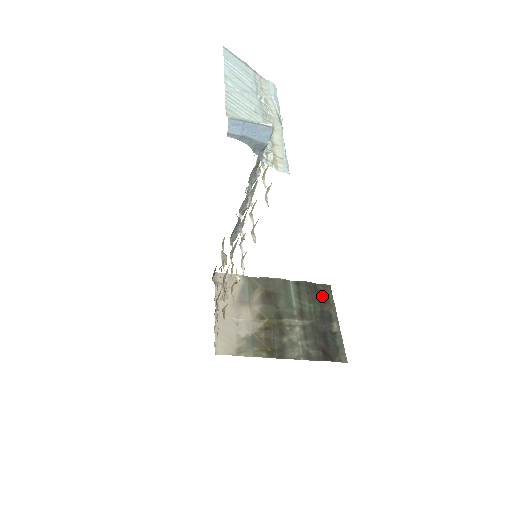
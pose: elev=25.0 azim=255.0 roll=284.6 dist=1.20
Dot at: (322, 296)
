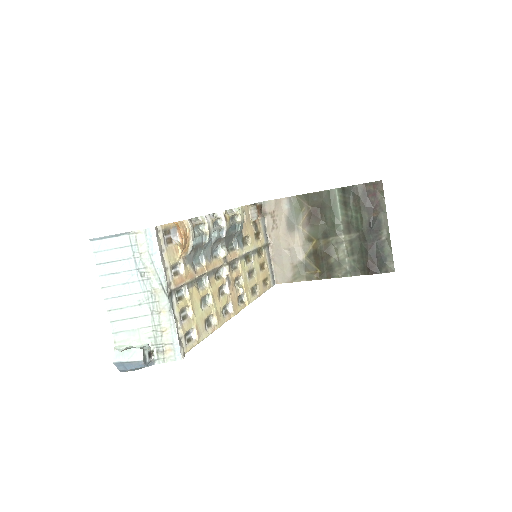
Dot at: (371, 199)
